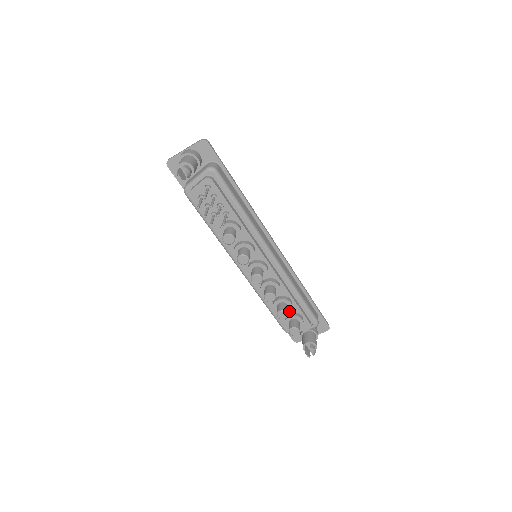
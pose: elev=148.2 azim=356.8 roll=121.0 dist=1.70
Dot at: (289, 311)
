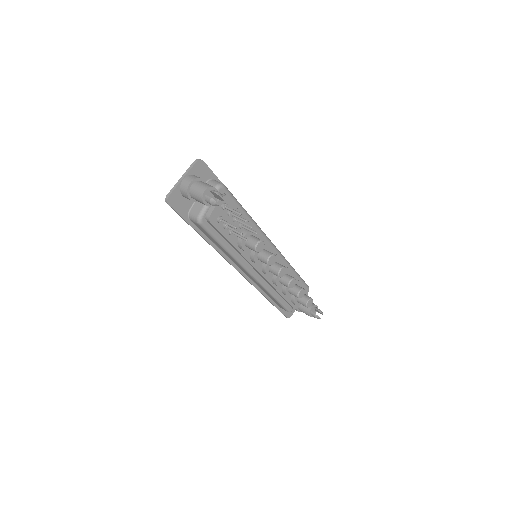
Dot at: occluded
